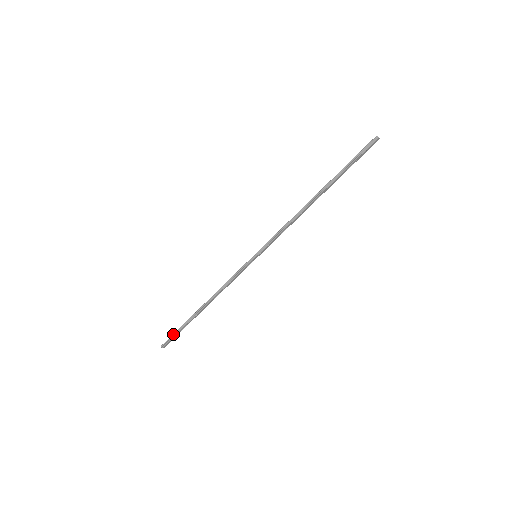
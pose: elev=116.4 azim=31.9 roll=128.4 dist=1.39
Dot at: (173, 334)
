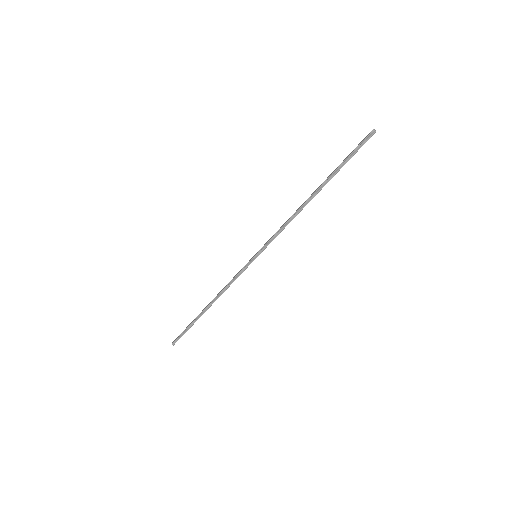
Dot at: (182, 333)
